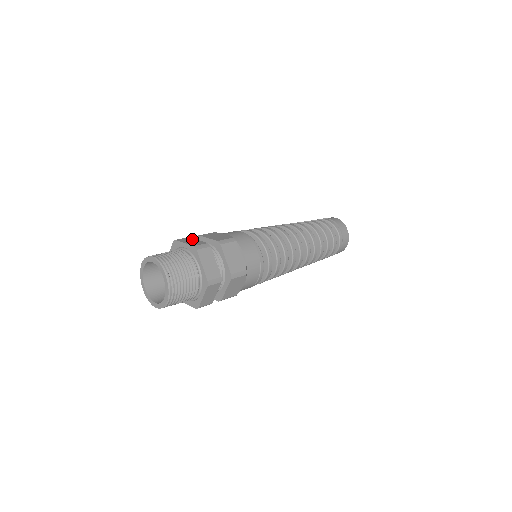
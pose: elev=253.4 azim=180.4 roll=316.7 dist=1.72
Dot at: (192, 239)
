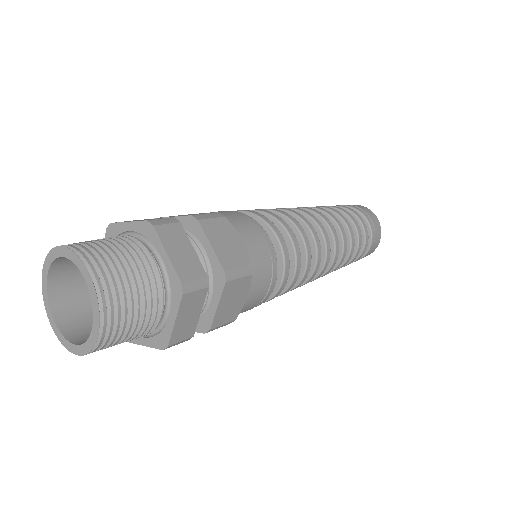
Dot at: occluded
